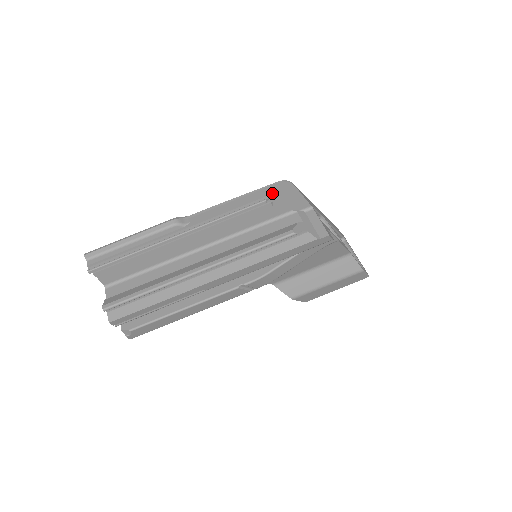
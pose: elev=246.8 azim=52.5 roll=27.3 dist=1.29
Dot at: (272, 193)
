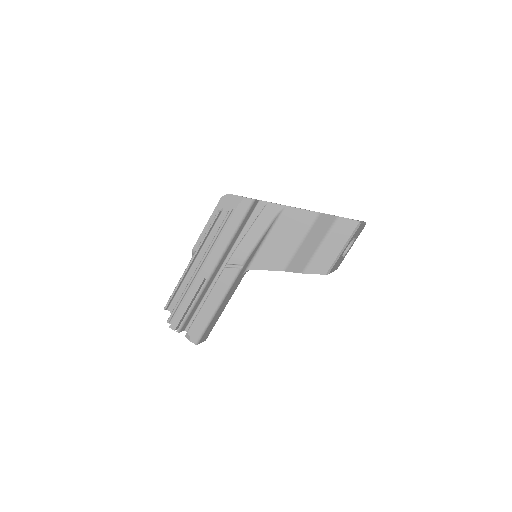
Dot at: (223, 207)
